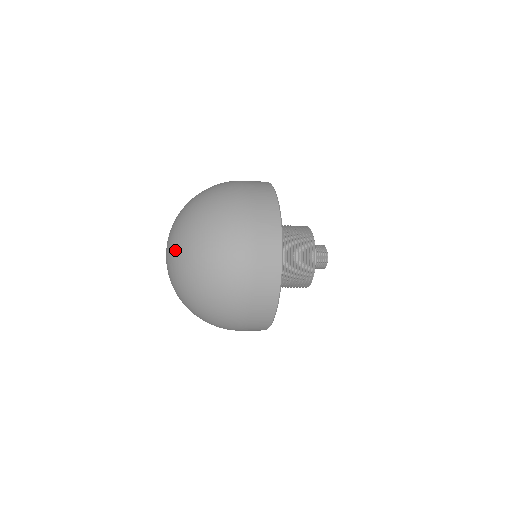
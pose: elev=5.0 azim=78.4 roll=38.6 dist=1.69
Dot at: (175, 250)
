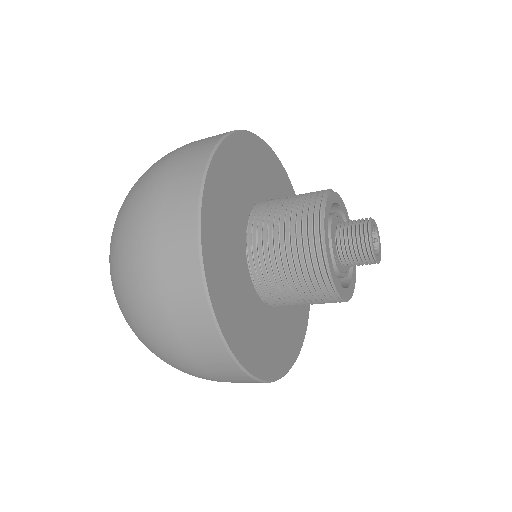
Dot at: occluded
